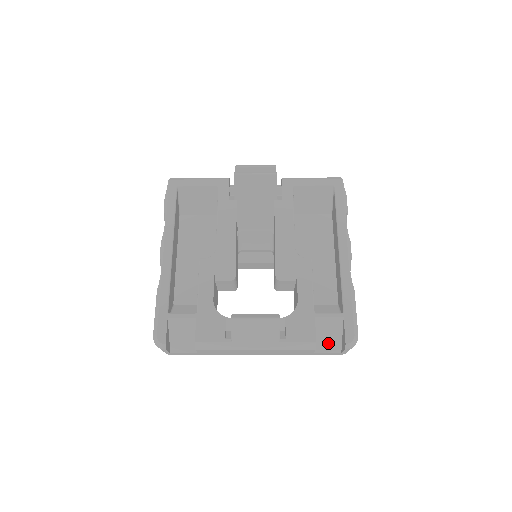
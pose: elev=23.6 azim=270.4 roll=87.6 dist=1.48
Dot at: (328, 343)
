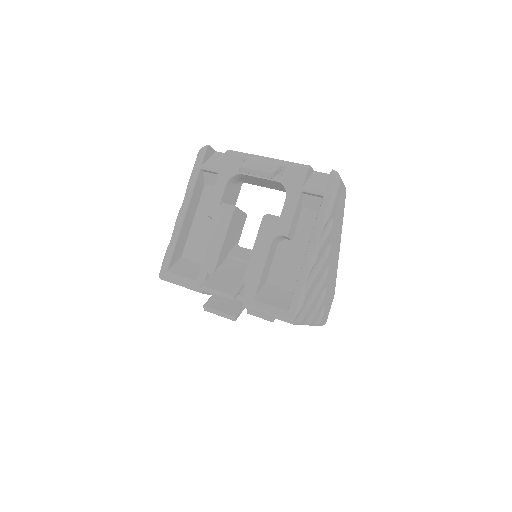
Dot at: occluded
